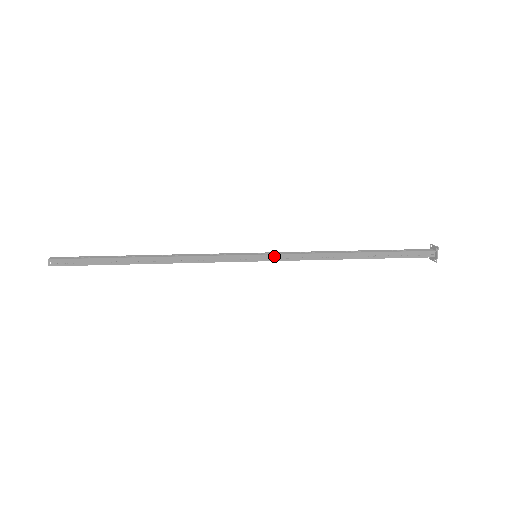
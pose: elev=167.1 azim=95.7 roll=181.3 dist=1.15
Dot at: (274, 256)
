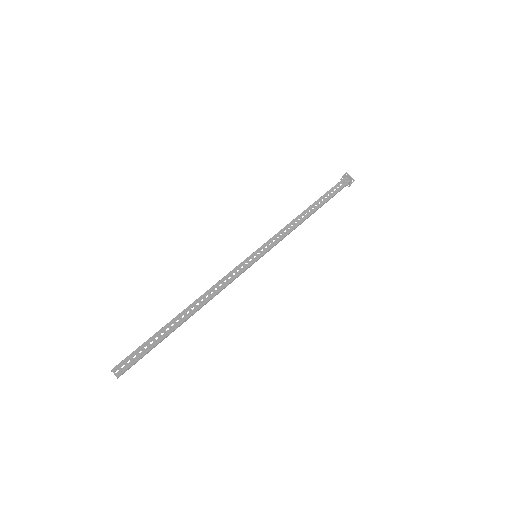
Dot at: (269, 250)
